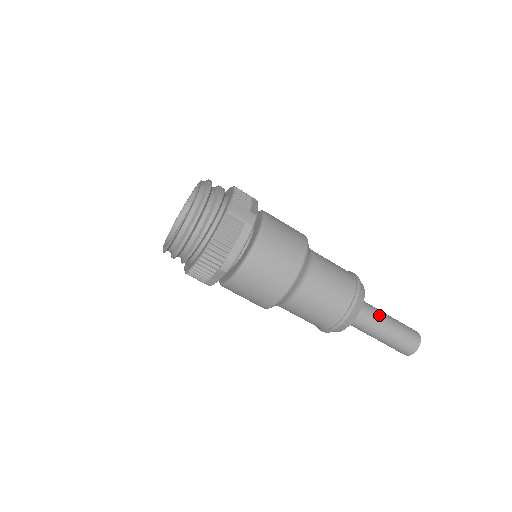
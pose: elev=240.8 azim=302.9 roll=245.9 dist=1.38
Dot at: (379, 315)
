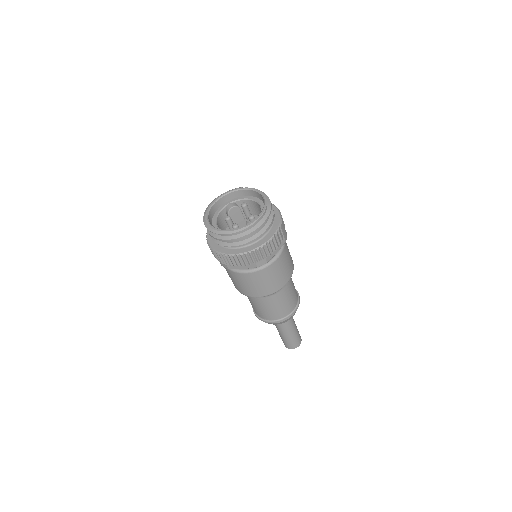
Dot at: (293, 319)
